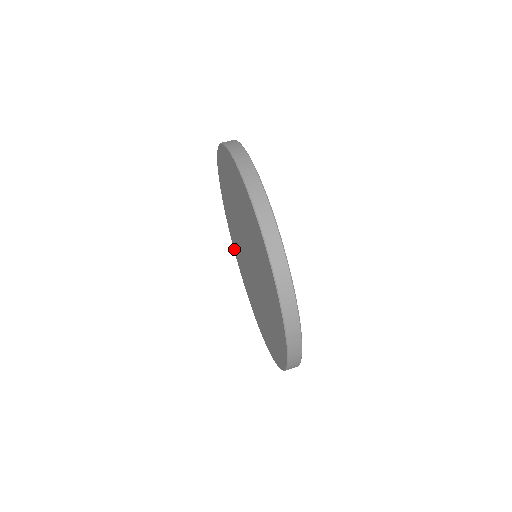
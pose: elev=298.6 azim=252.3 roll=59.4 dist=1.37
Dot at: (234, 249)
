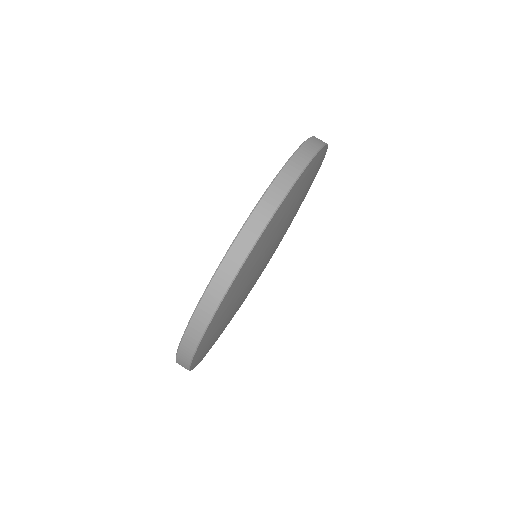
Dot at: occluded
